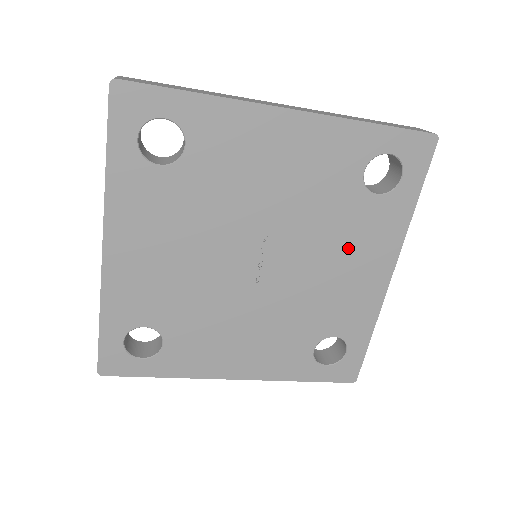
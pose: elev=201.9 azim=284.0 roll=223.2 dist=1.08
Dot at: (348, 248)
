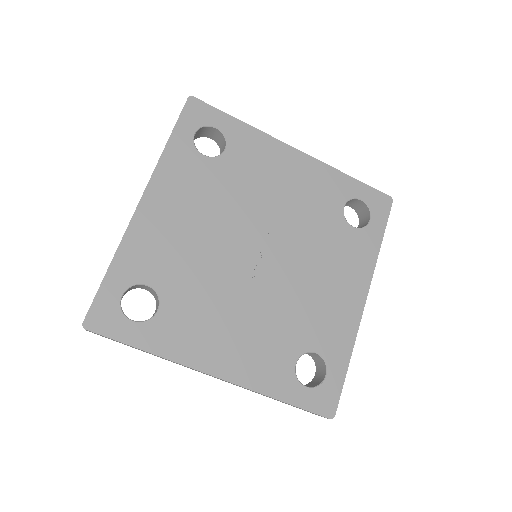
Dot at: (331, 264)
